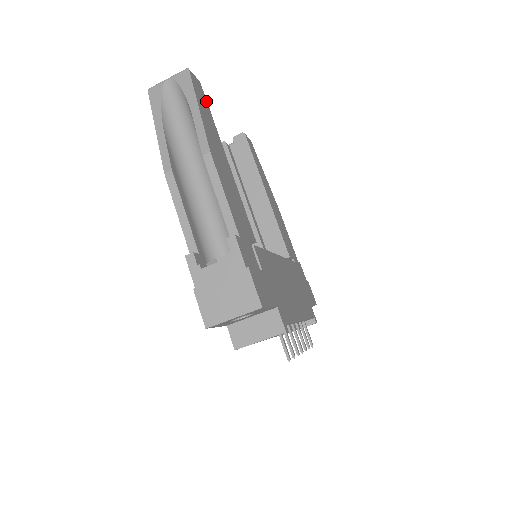
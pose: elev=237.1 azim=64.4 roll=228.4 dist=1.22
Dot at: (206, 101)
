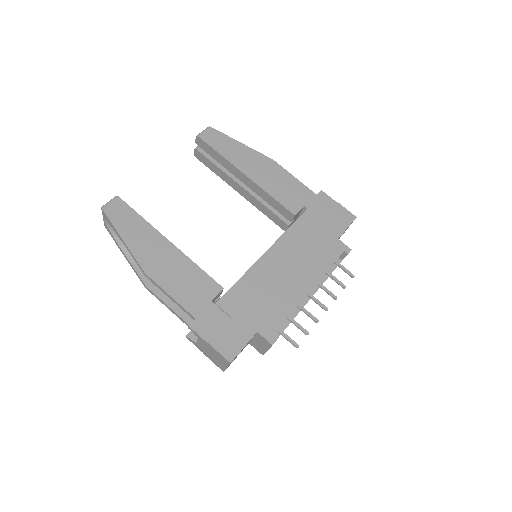
Dot at: (130, 209)
